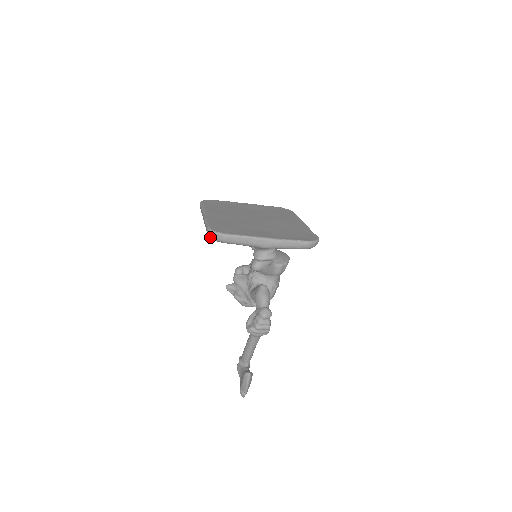
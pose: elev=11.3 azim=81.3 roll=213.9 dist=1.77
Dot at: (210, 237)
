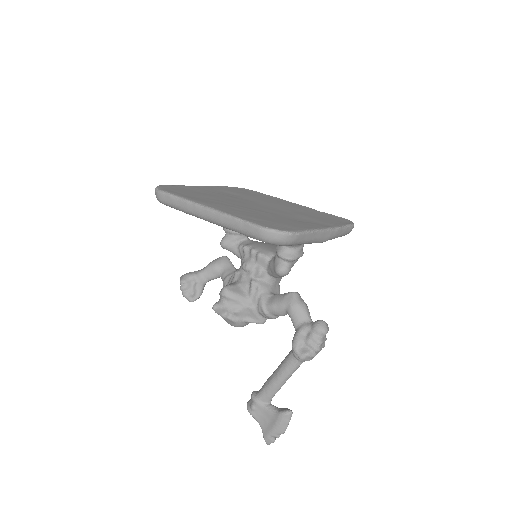
Dot at: (267, 241)
